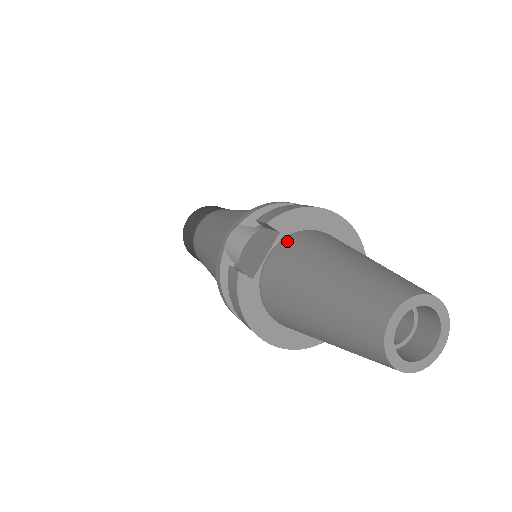
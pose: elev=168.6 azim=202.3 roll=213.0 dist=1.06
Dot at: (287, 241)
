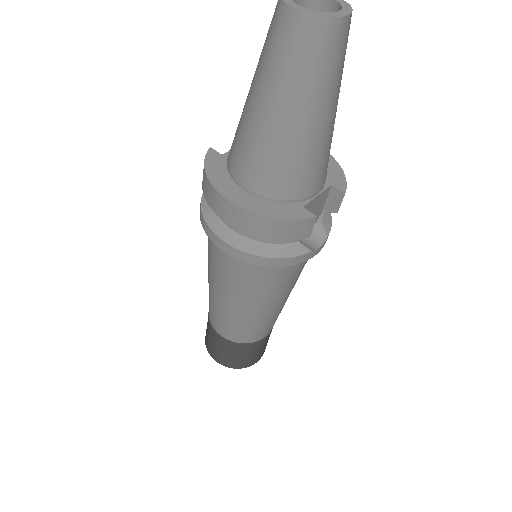
Dot at: occluded
